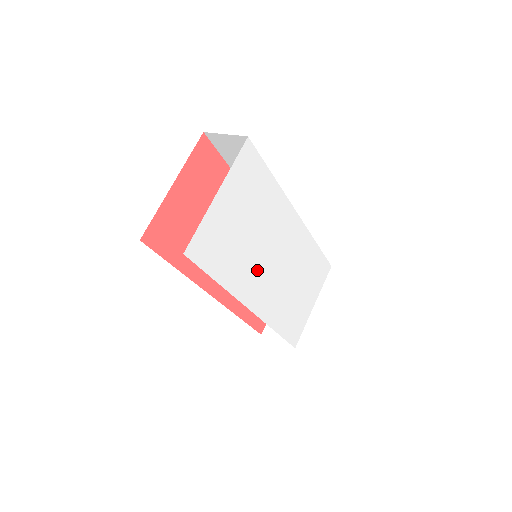
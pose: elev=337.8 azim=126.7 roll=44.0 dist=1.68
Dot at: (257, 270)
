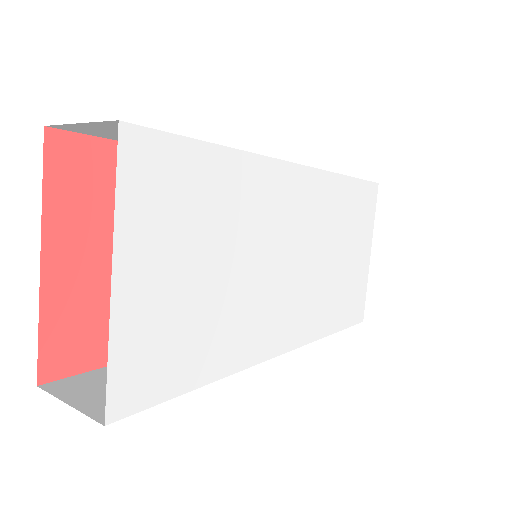
Dot at: (264, 302)
